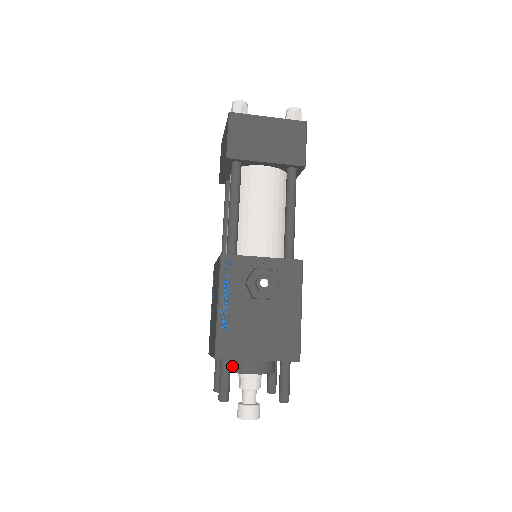
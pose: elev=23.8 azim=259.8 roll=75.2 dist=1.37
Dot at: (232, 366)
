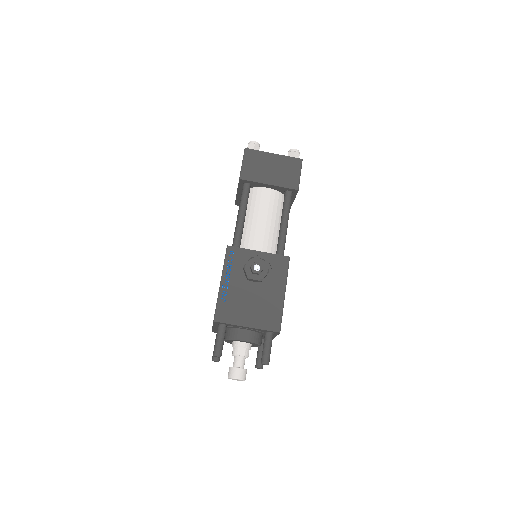
Dot at: (227, 334)
